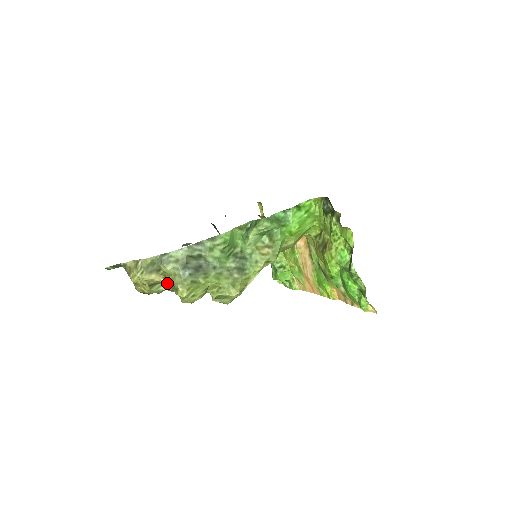
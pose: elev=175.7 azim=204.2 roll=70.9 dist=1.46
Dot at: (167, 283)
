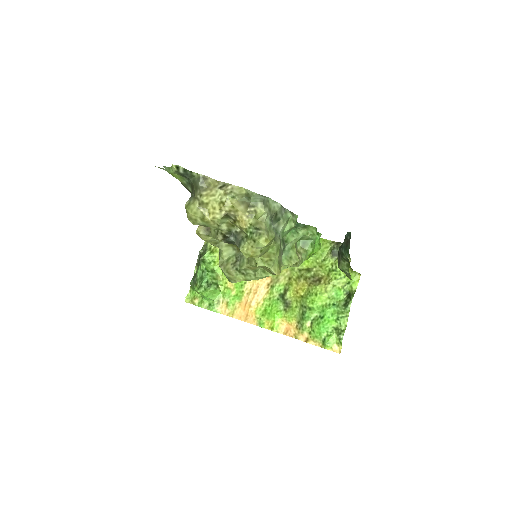
Dot at: (252, 223)
